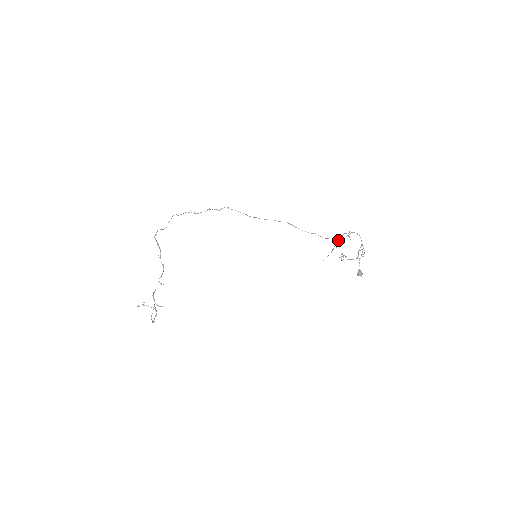
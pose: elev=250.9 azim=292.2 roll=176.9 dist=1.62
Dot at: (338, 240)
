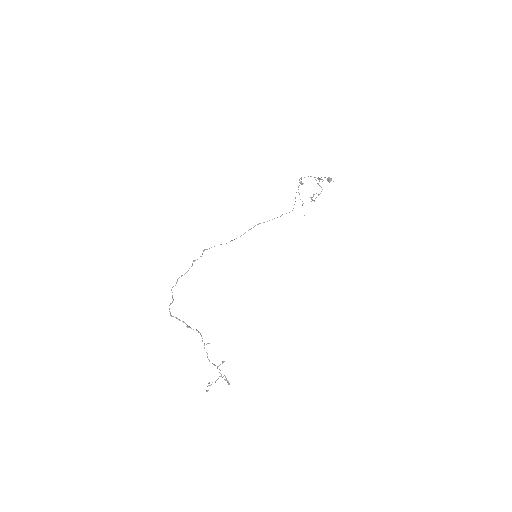
Dot at: occluded
